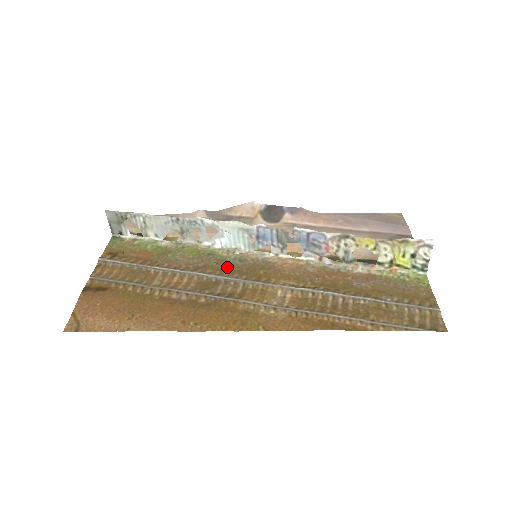
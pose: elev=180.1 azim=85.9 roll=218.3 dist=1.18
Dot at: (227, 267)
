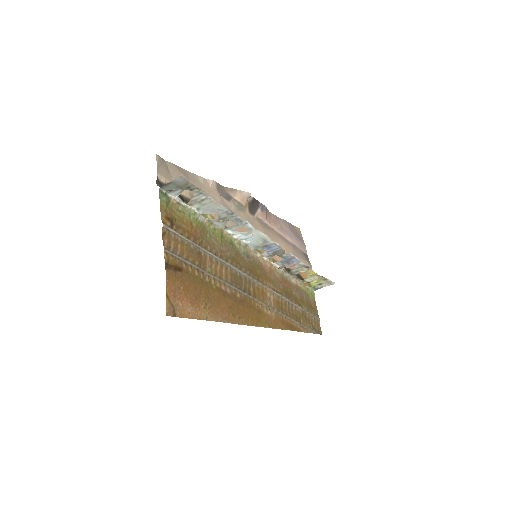
Dot at: (242, 262)
